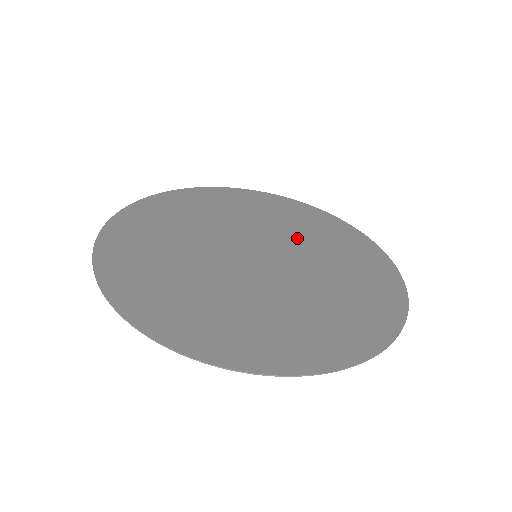
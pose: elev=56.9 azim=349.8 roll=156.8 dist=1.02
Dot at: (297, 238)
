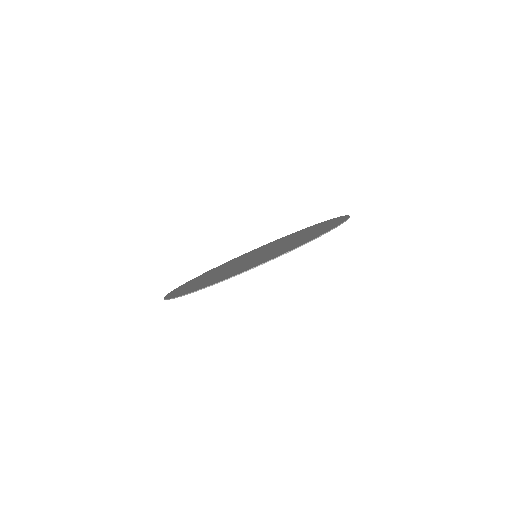
Dot at: (267, 247)
